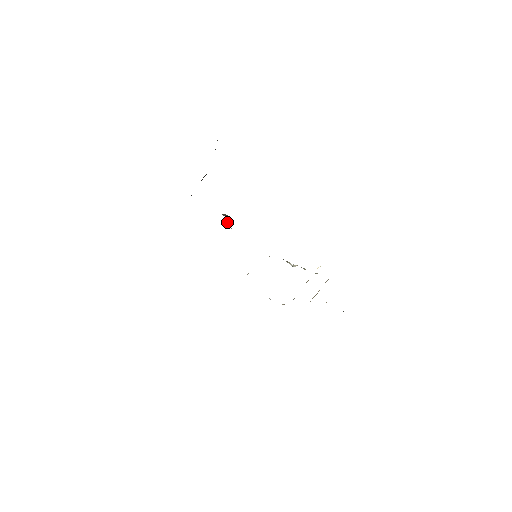
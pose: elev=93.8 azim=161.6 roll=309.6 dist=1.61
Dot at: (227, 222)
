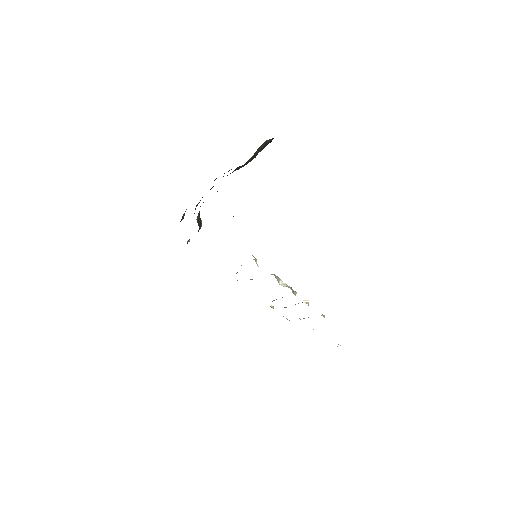
Dot at: occluded
